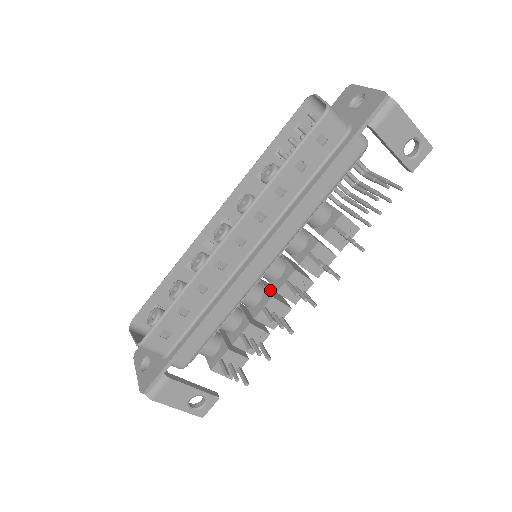
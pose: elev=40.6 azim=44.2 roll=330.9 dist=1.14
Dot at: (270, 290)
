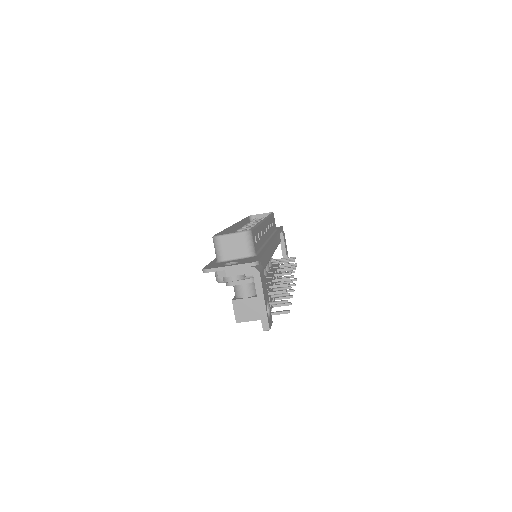
Dot at: occluded
